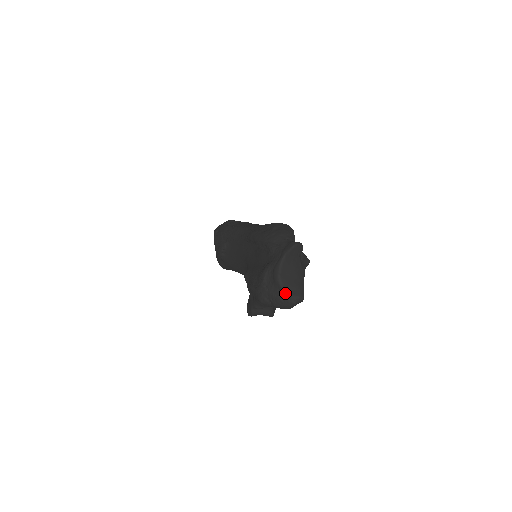
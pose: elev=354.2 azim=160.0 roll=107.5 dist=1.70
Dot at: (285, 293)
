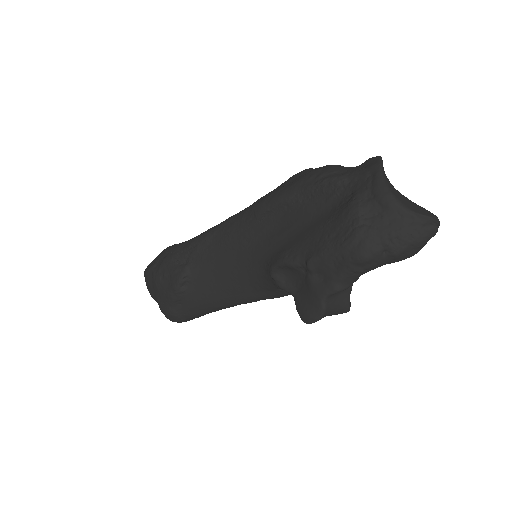
Dot at: (415, 217)
